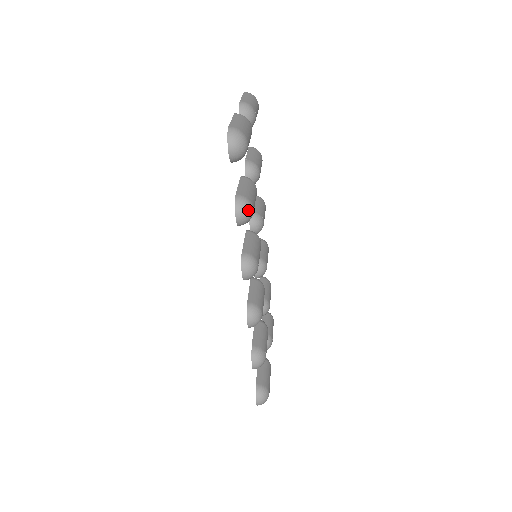
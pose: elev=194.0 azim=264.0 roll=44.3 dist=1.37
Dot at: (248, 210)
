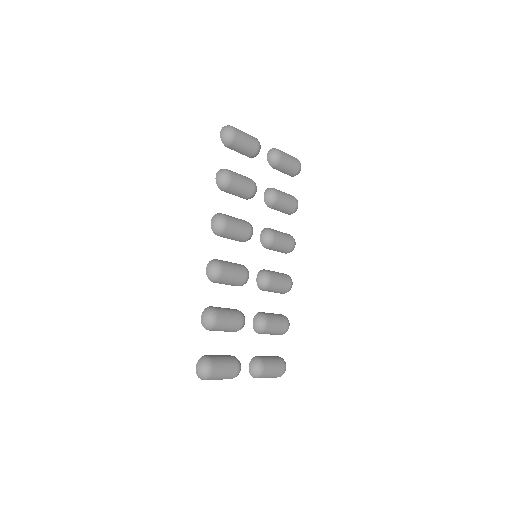
Dot at: (225, 174)
